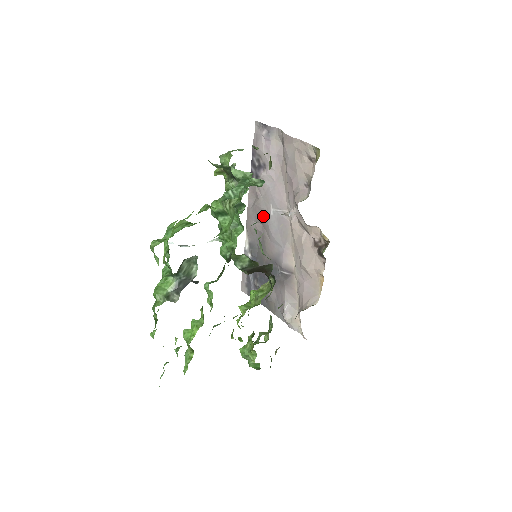
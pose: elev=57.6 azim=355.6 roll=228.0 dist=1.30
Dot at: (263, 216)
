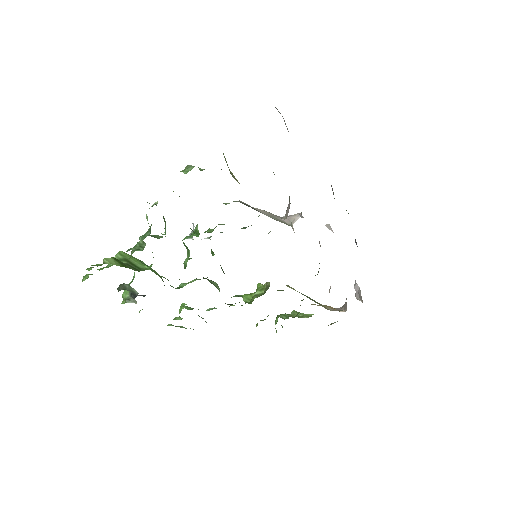
Dot at: occluded
